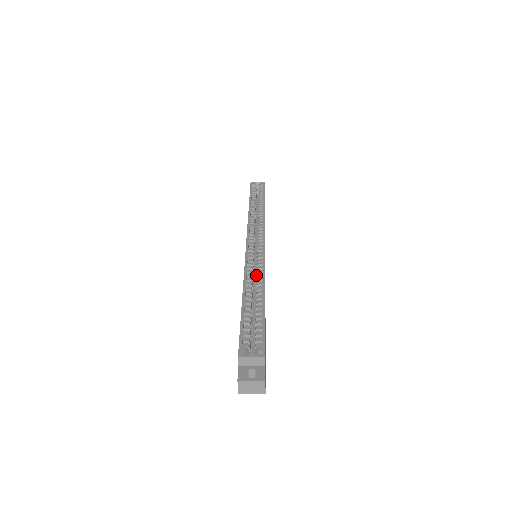
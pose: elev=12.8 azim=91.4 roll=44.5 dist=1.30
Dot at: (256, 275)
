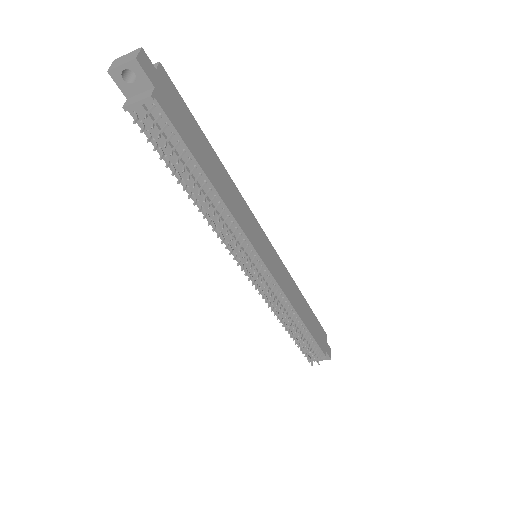
Dot at: occluded
